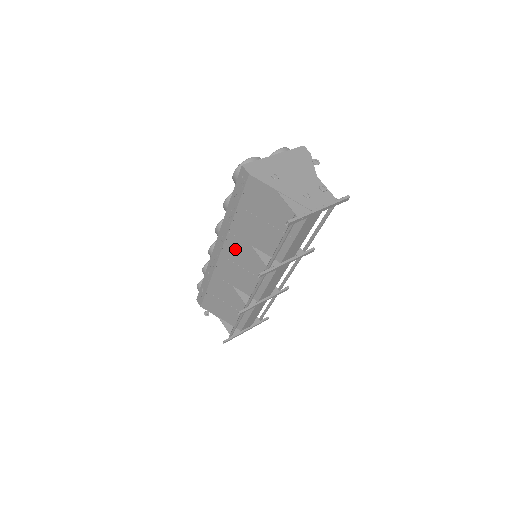
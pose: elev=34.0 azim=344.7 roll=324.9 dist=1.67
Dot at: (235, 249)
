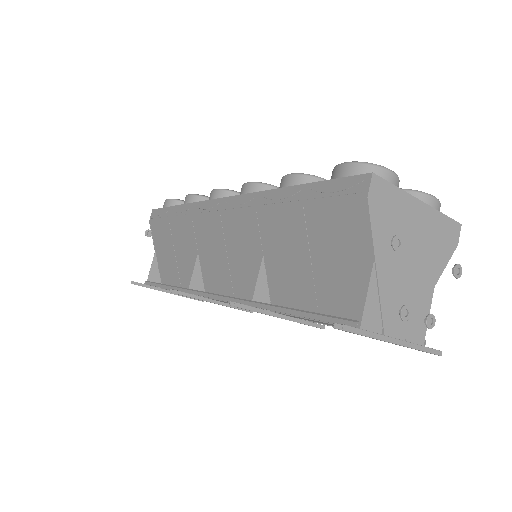
Dot at: (242, 232)
